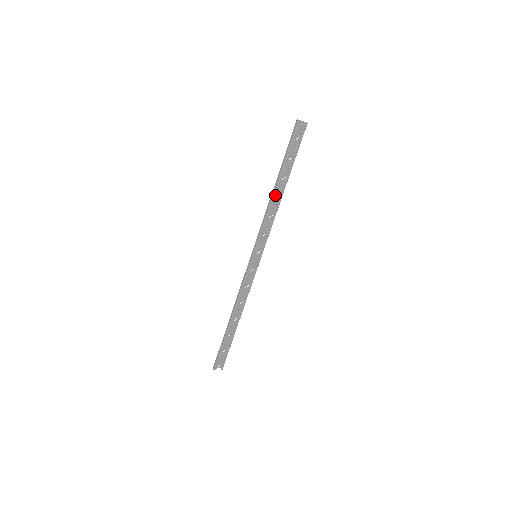
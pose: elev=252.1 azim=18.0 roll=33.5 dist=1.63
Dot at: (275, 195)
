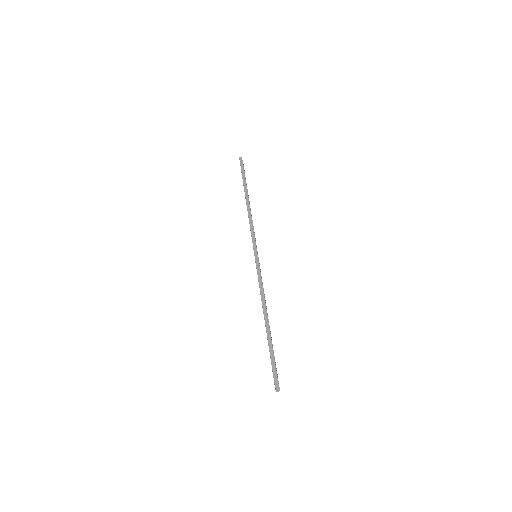
Dot at: (249, 205)
